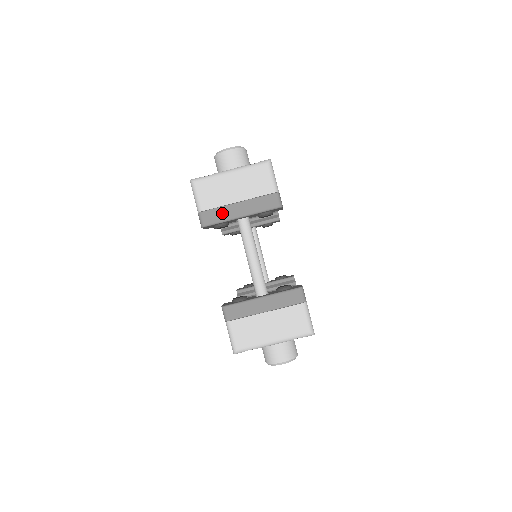
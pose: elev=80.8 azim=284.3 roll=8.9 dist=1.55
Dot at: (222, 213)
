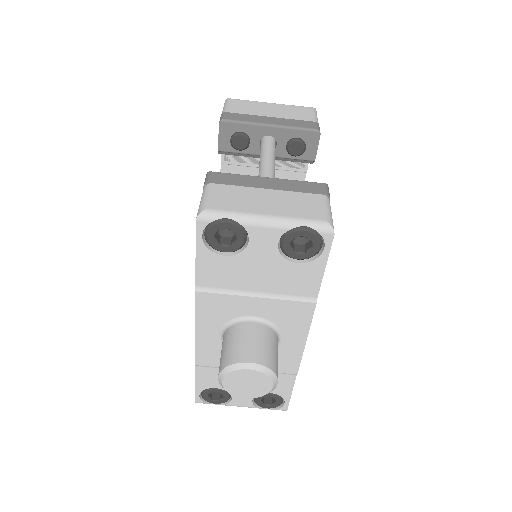
Dot at: (249, 118)
